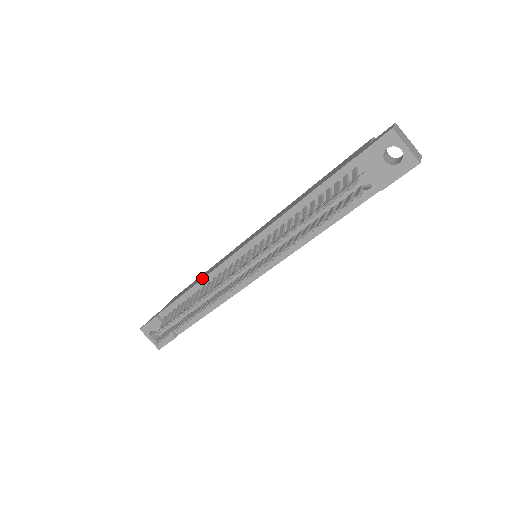
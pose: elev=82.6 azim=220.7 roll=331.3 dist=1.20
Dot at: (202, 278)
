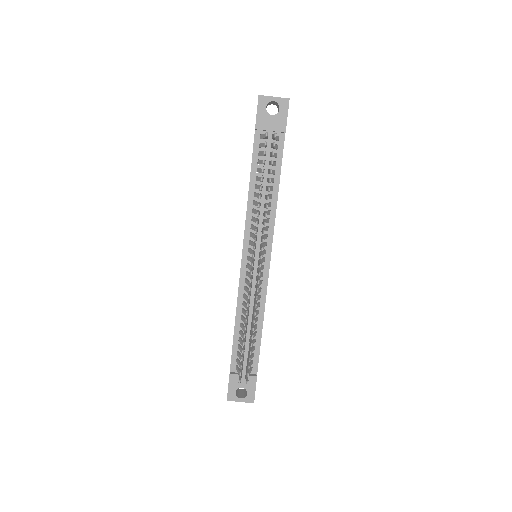
Dot at: occluded
